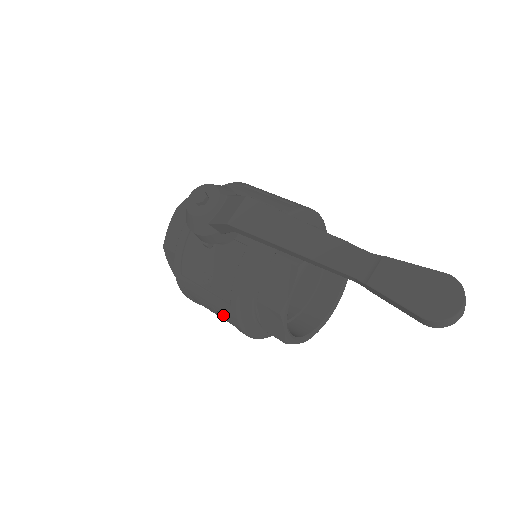
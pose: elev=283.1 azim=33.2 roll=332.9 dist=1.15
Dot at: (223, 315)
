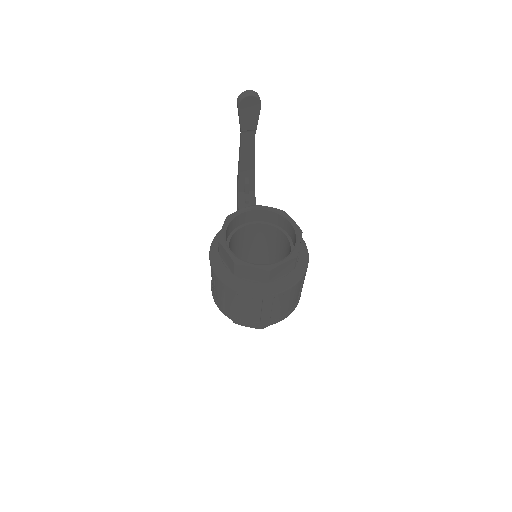
Dot at: occluded
